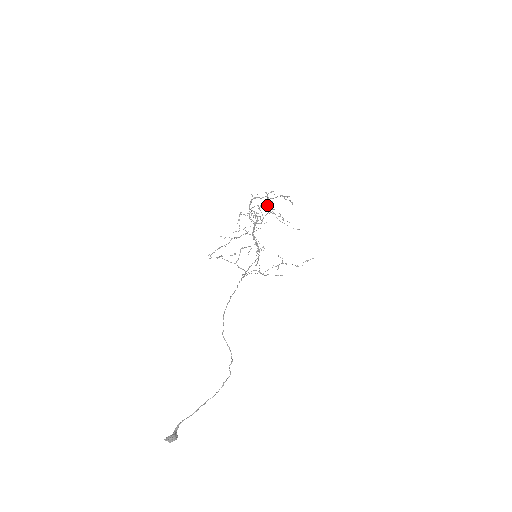
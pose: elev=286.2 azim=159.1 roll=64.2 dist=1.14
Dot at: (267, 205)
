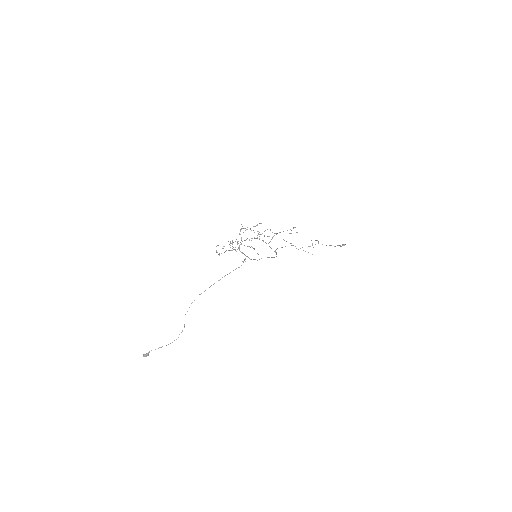
Dot at: (237, 242)
